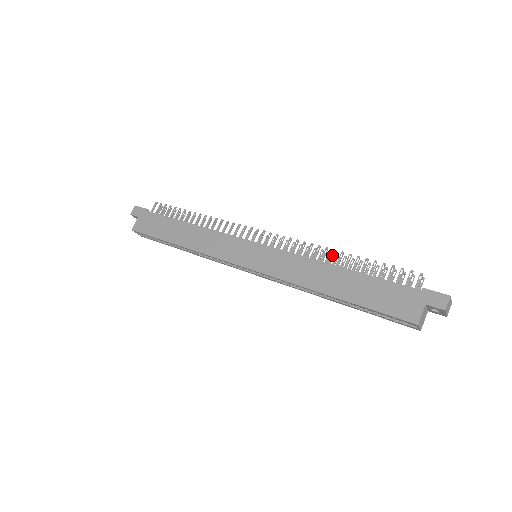
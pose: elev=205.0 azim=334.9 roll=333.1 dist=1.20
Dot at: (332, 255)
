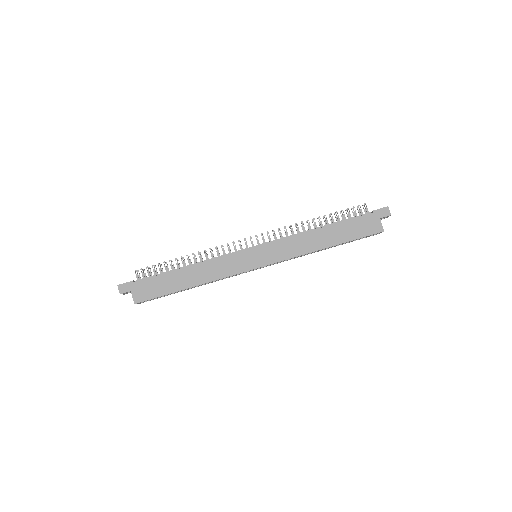
Dot at: (309, 224)
